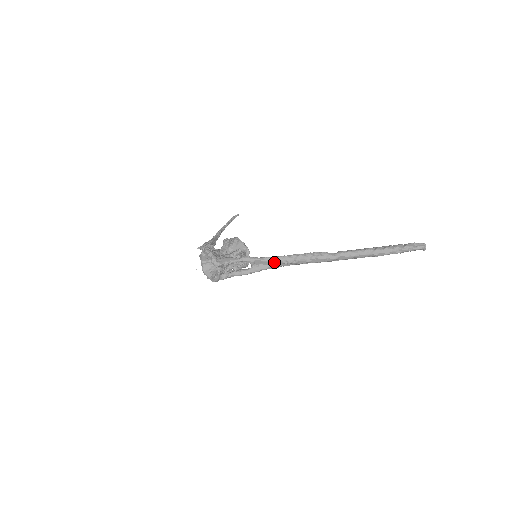
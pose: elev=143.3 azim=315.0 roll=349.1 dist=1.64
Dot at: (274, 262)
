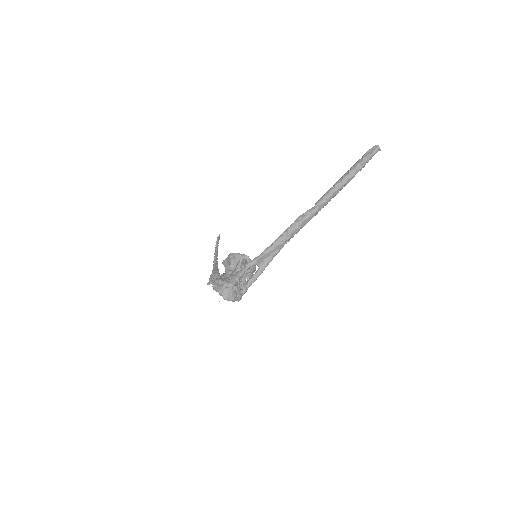
Dot at: (273, 250)
